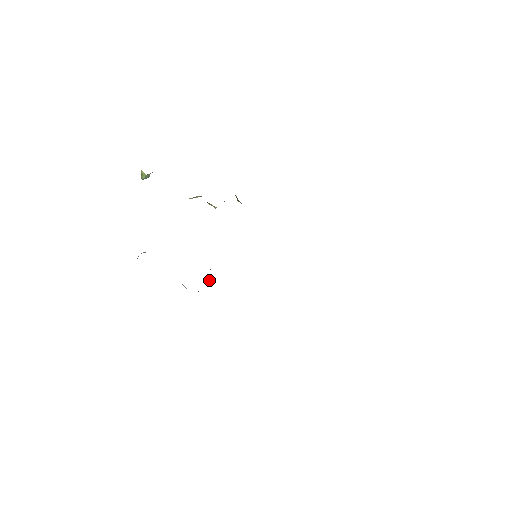
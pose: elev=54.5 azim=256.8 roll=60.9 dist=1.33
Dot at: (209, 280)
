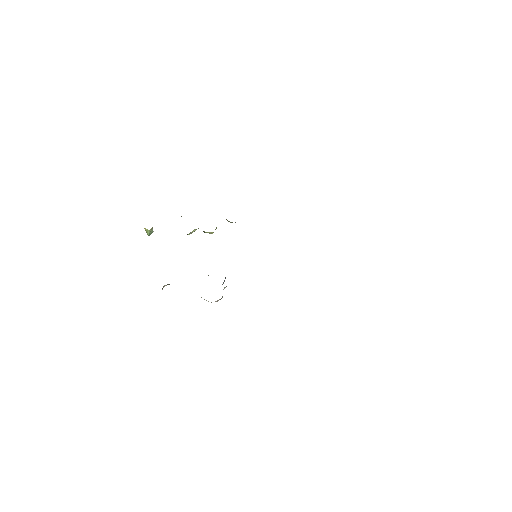
Dot at: (224, 288)
